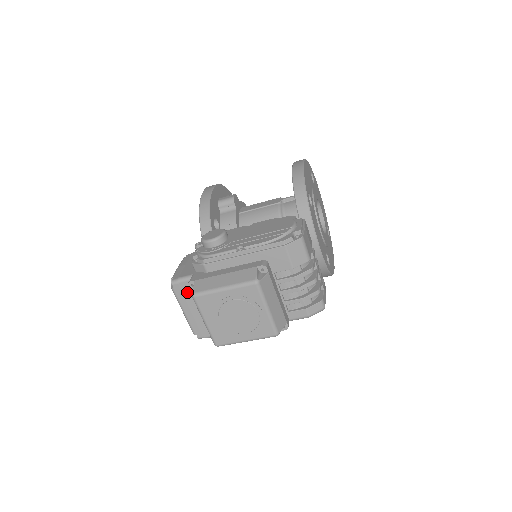
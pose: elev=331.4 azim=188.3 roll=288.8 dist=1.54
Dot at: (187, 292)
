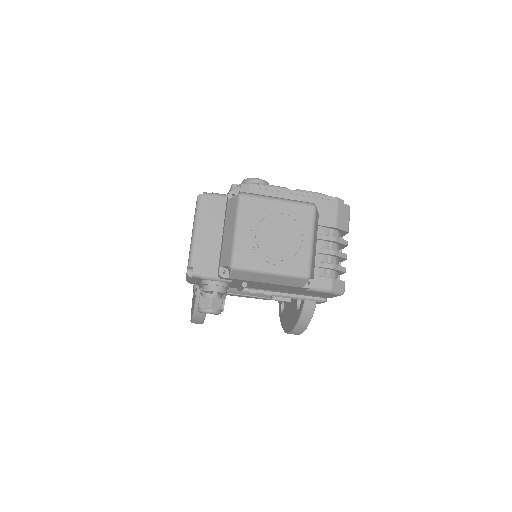
Dot at: (215, 209)
